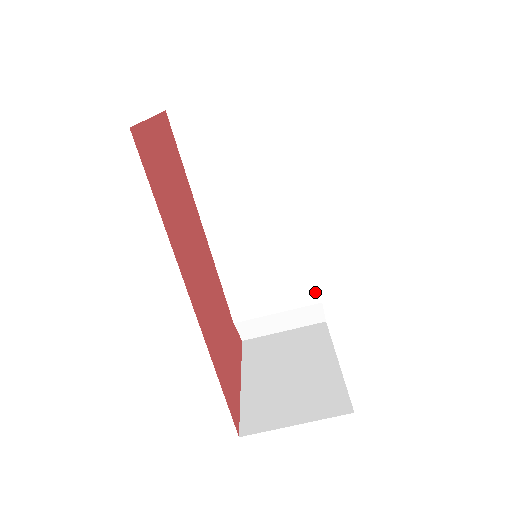
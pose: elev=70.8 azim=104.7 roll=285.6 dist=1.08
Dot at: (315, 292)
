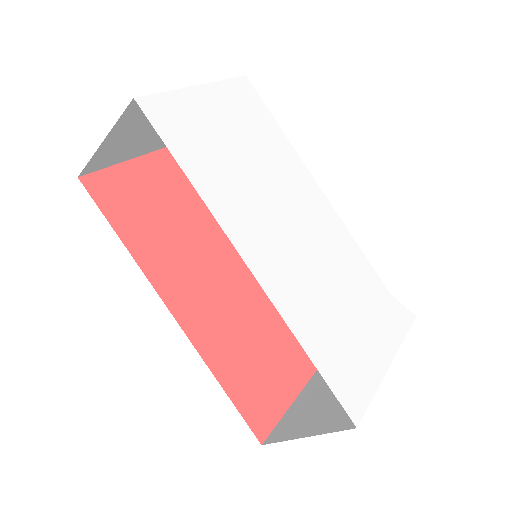
Dot at: occluded
